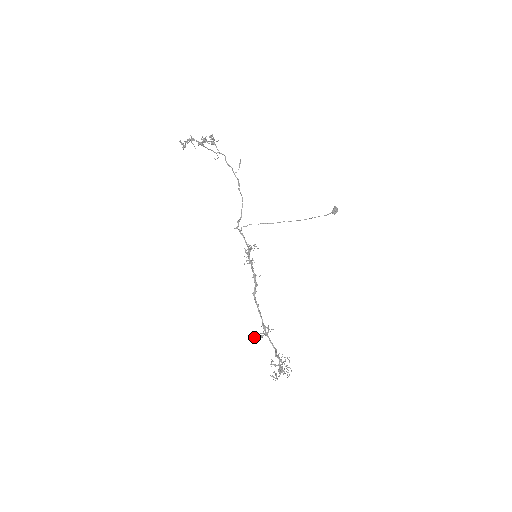
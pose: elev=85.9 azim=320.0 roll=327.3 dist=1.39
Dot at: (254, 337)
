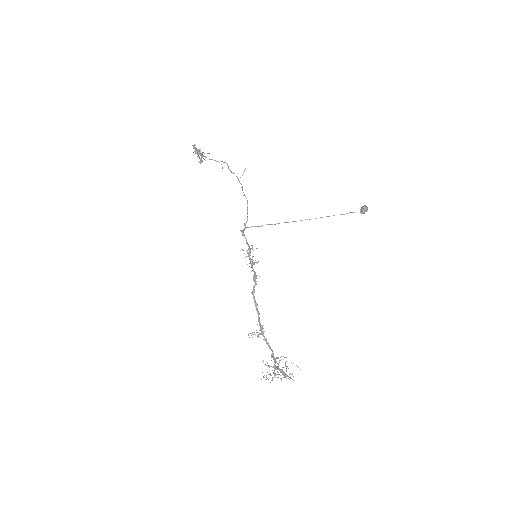
Dot at: occluded
